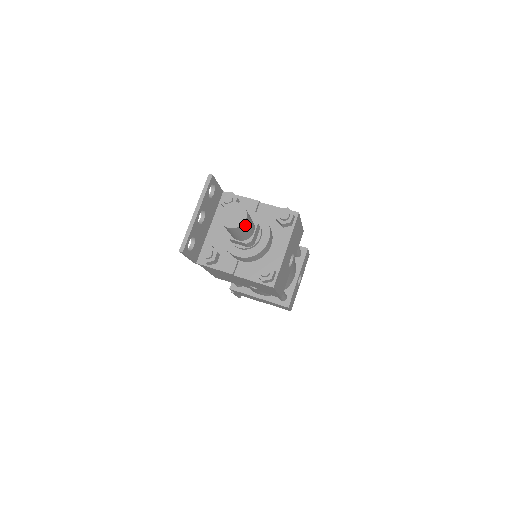
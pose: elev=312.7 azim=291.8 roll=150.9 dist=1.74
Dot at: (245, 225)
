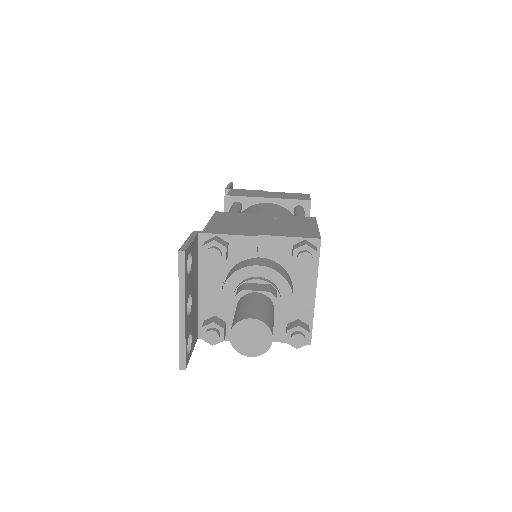
Dot at: occluded
